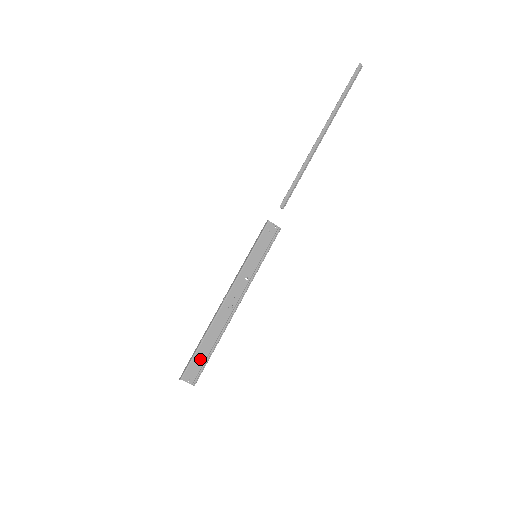
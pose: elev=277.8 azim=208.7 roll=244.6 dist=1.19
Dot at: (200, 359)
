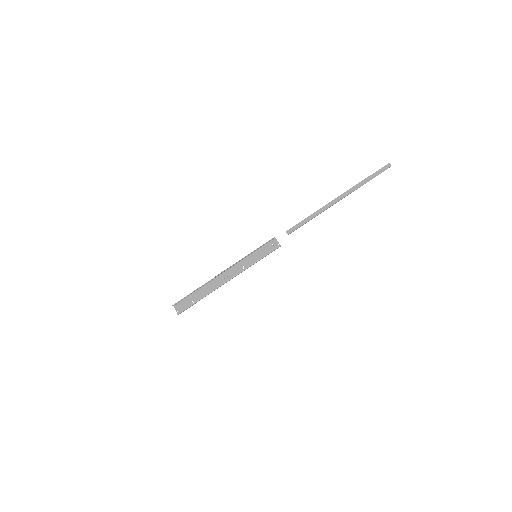
Dot at: (191, 301)
